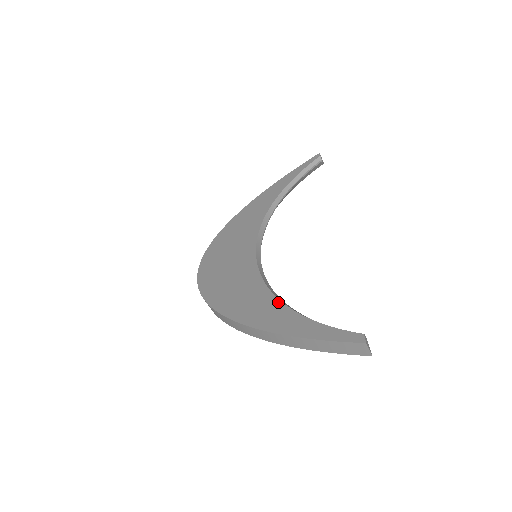
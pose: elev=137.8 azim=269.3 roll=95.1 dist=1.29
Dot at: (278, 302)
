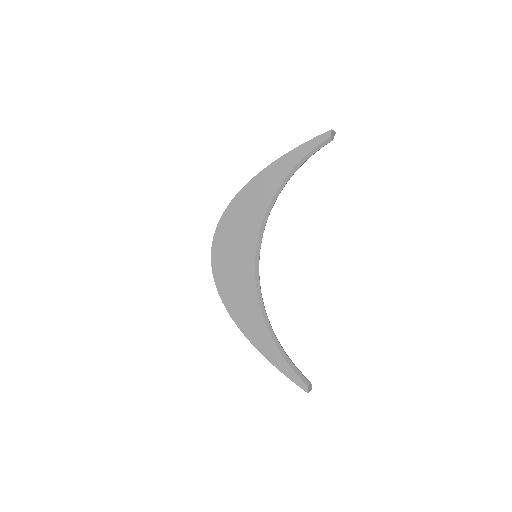
Dot at: (265, 328)
